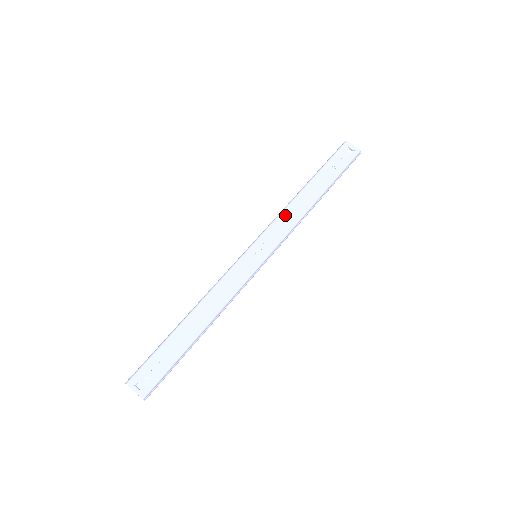
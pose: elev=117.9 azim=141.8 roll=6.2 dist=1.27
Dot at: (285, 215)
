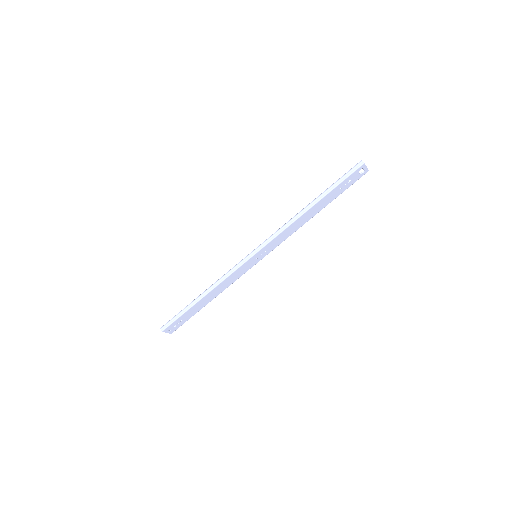
Dot at: (287, 230)
